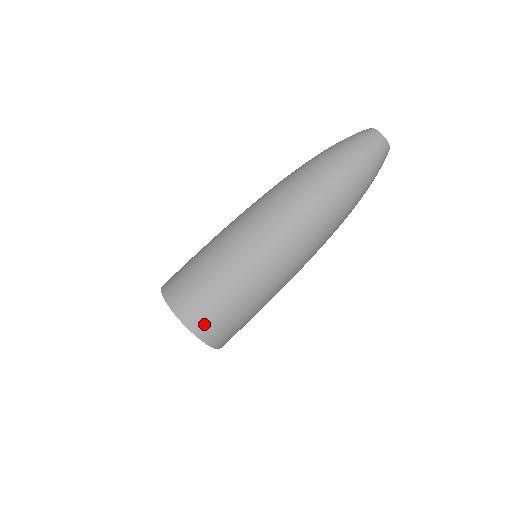
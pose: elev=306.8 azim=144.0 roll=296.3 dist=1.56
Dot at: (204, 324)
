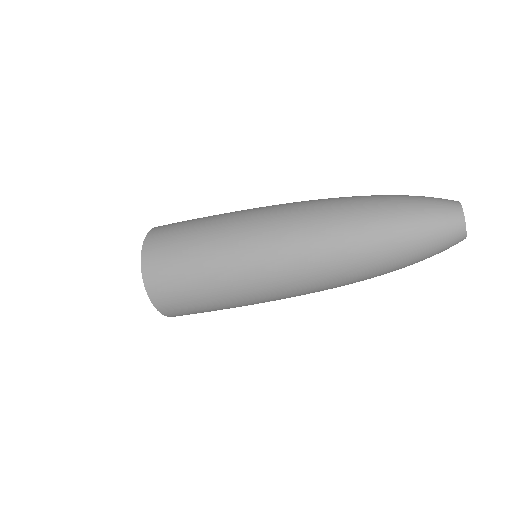
Dot at: (178, 314)
